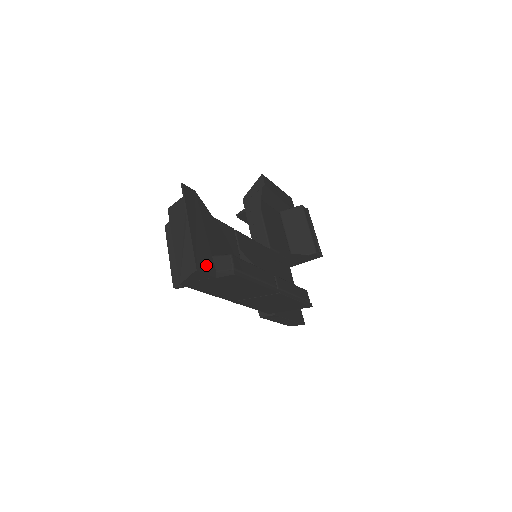
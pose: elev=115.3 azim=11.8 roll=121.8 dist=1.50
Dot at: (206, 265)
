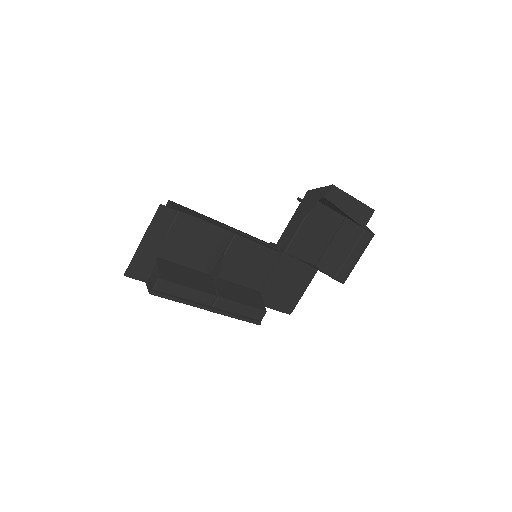
Dot at: (140, 273)
